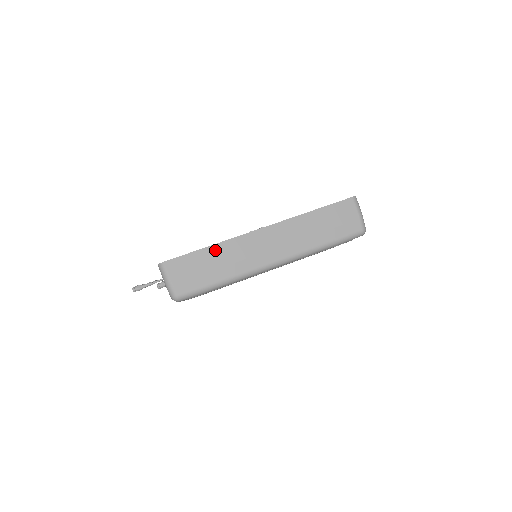
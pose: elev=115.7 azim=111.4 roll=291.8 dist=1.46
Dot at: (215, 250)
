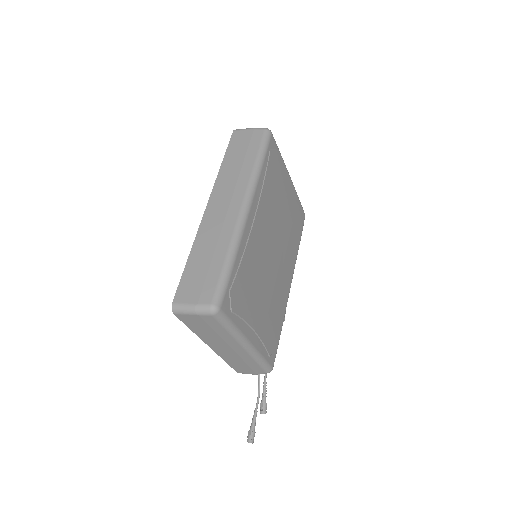
Dot at: (196, 252)
